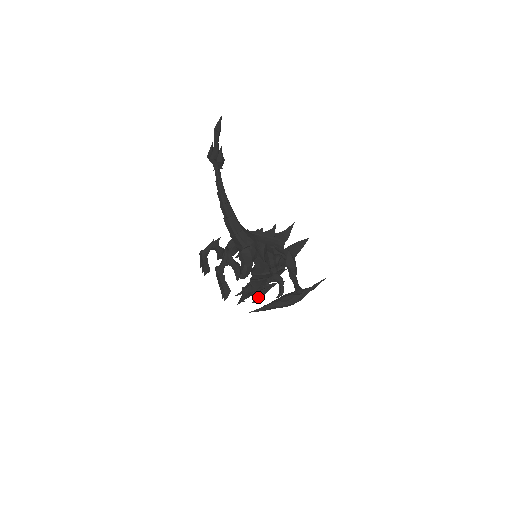
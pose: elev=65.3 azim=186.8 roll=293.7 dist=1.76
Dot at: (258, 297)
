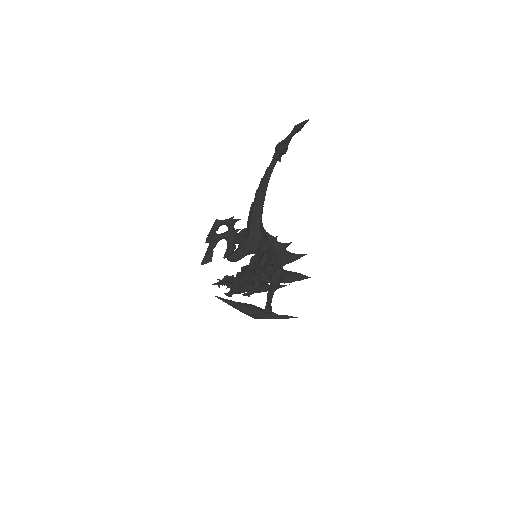
Dot at: (233, 292)
